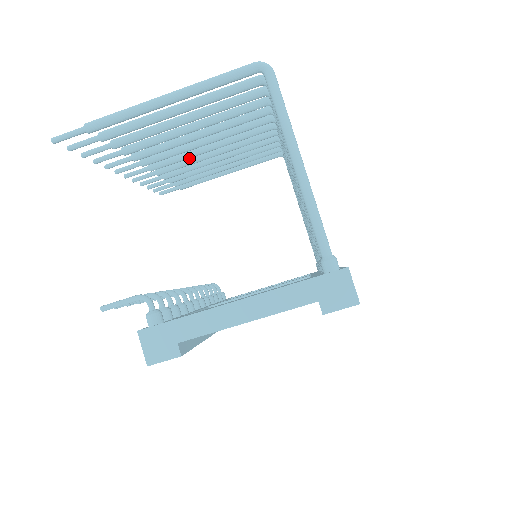
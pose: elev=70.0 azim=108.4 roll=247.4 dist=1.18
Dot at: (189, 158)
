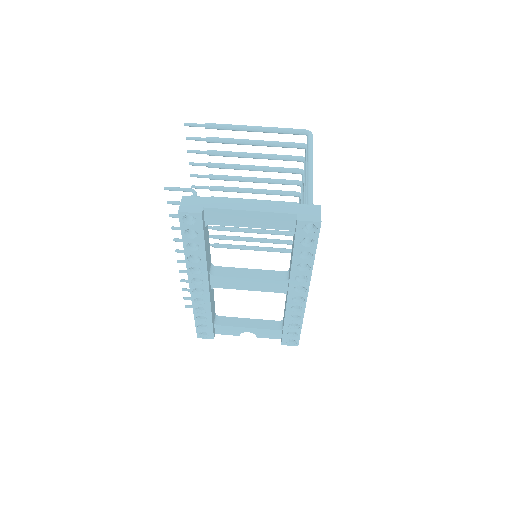
Dot at: occluded
